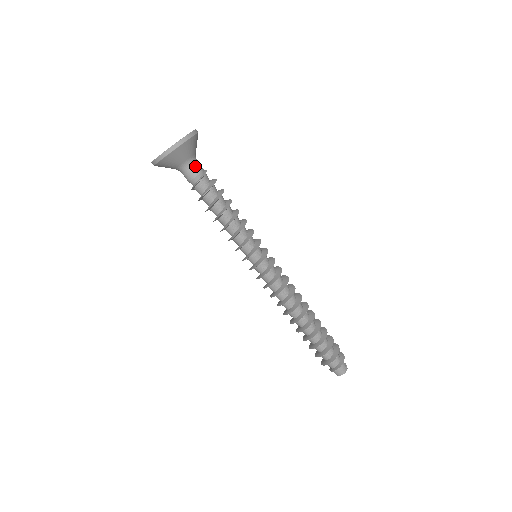
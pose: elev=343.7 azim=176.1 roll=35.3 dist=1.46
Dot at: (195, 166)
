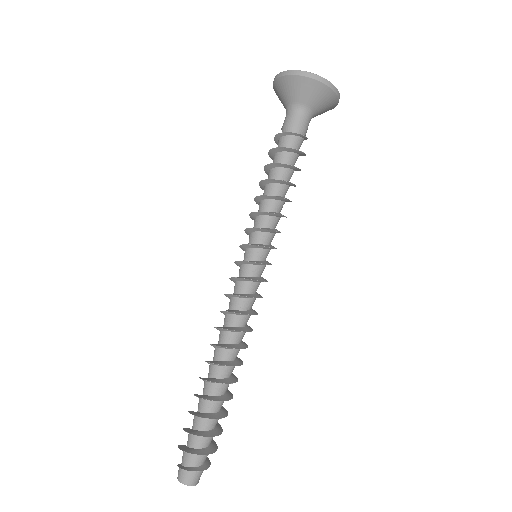
Dot at: occluded
